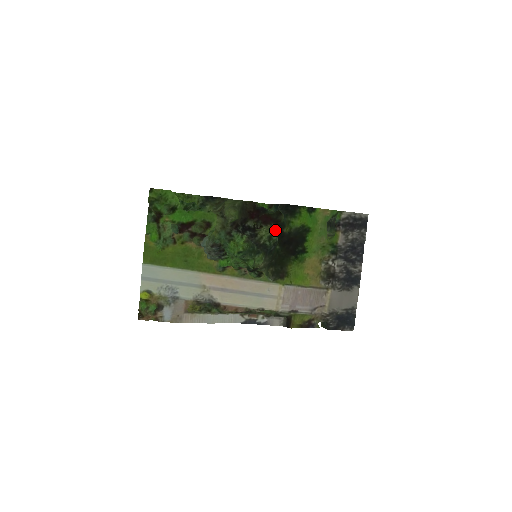
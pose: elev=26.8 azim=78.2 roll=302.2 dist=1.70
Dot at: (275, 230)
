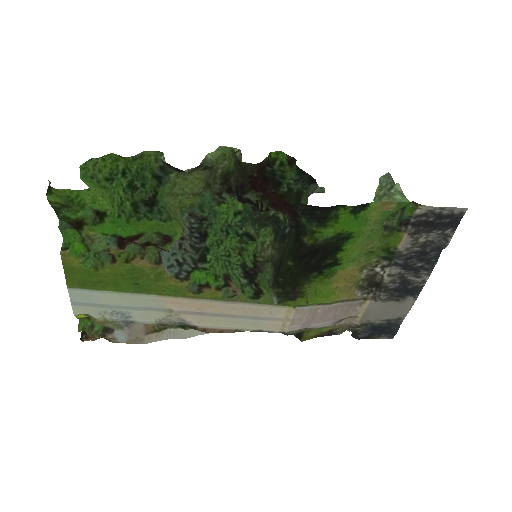
Dot at: occluded
